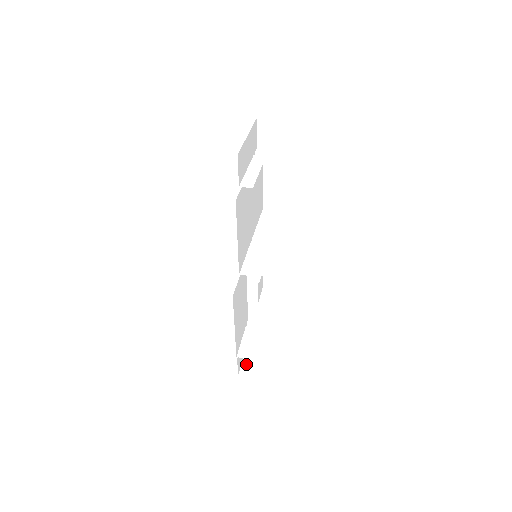
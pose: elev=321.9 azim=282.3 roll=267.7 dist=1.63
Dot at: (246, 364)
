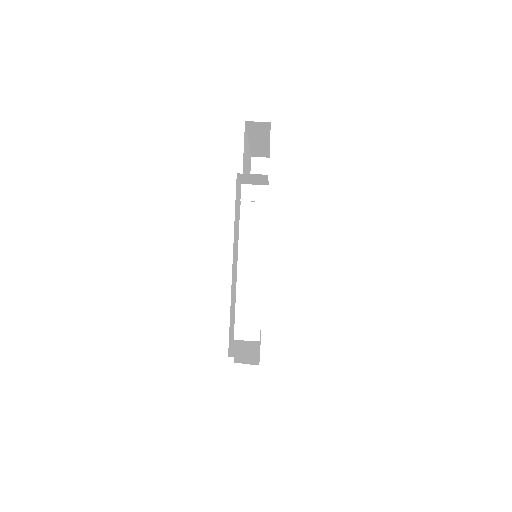
Dot at: occluded
